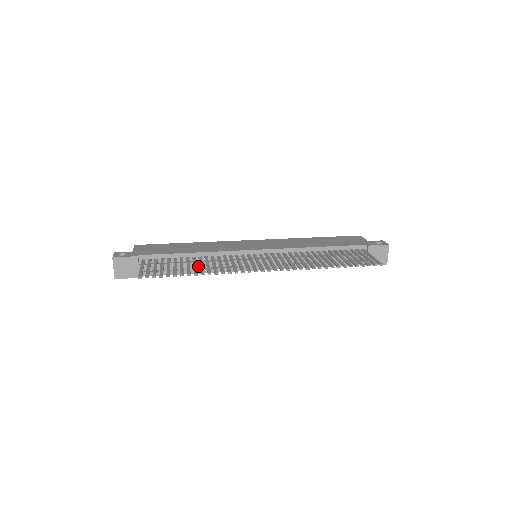
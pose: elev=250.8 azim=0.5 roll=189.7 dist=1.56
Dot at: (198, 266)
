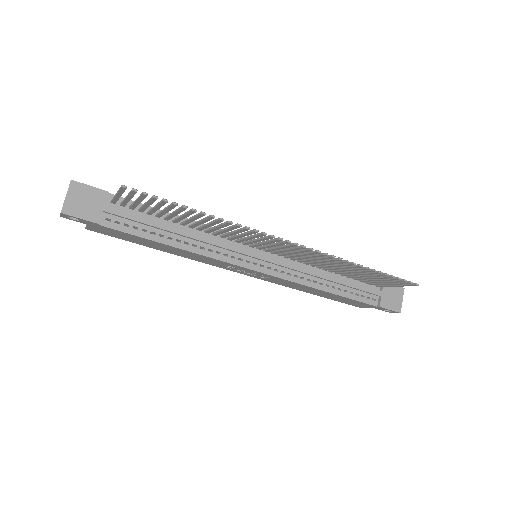
Dot at: (184, 238)
